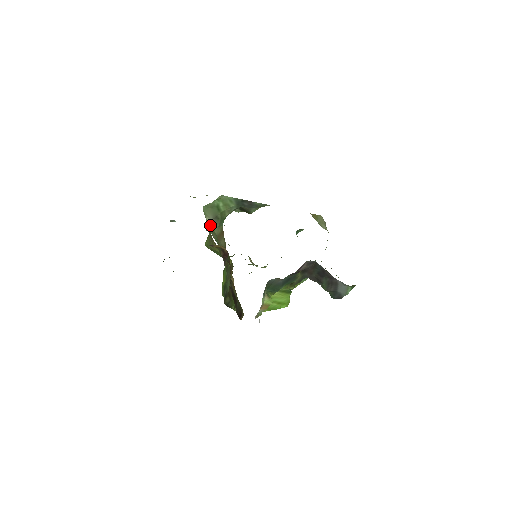
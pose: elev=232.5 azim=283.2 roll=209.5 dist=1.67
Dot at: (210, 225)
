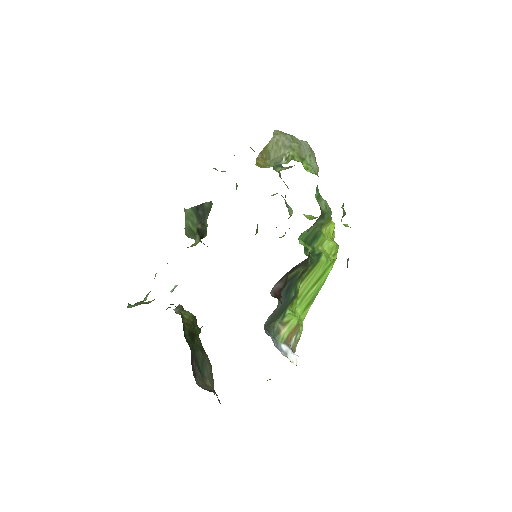
Dot at: occluded
